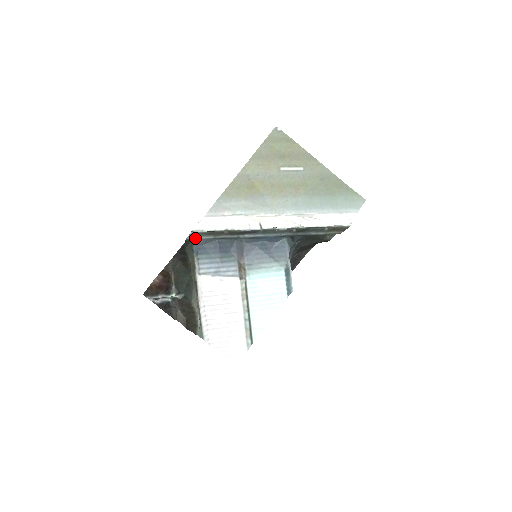
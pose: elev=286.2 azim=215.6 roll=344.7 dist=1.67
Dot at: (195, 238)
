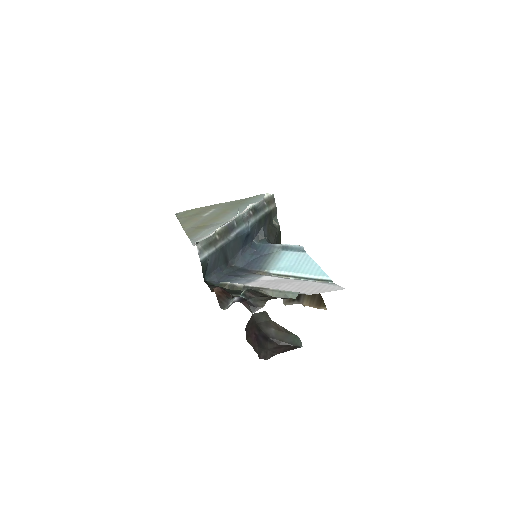
Dot at: (205, 256)
